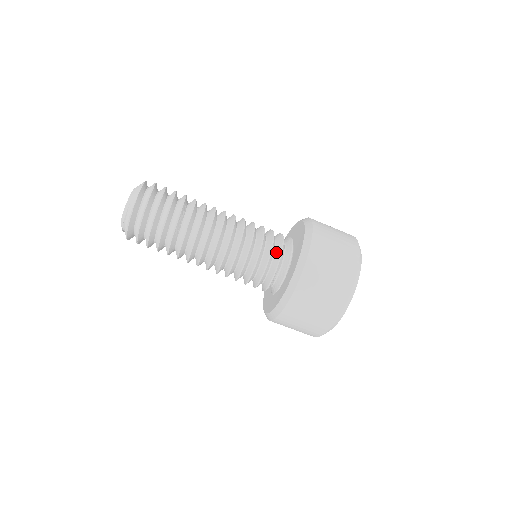
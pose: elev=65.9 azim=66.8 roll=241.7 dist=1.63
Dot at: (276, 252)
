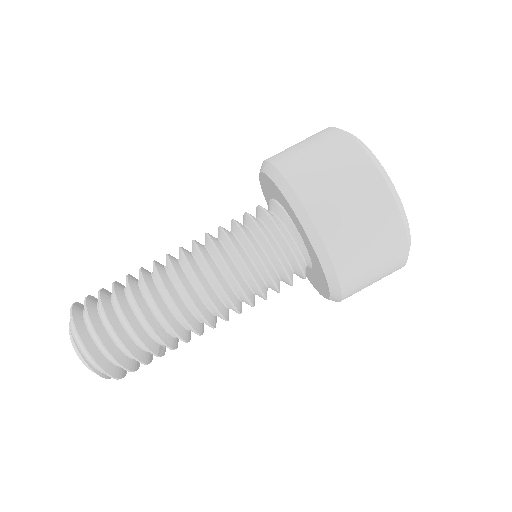
Dot at: occluded
